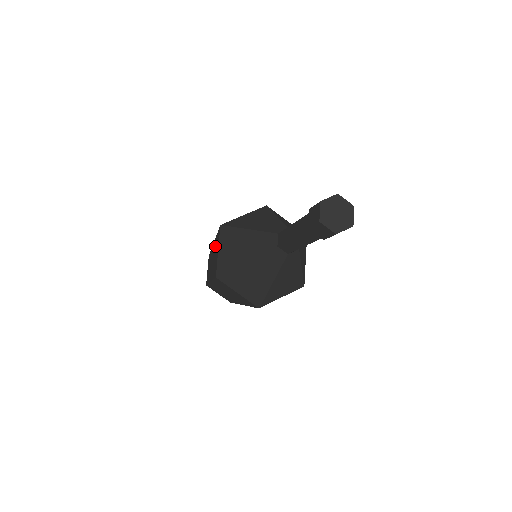
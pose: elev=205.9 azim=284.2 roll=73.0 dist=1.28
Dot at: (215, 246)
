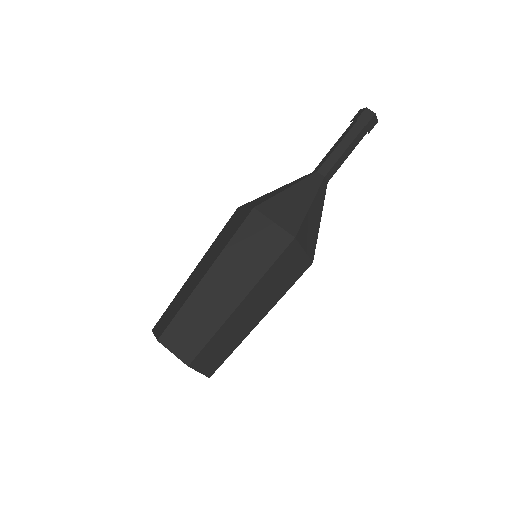
Dot at: (217, 240)
